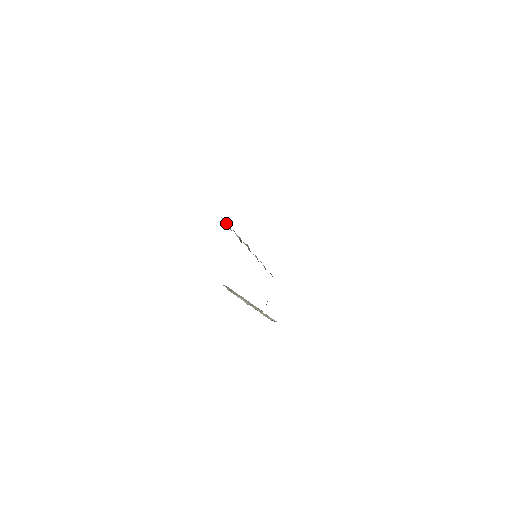
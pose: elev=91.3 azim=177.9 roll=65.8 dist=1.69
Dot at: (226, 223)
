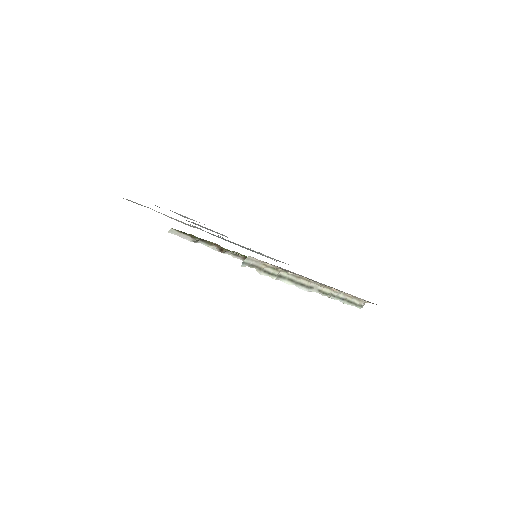
Dot at: (182, 237)
